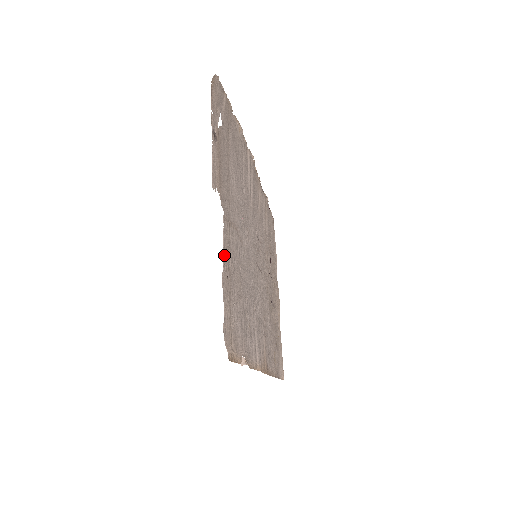
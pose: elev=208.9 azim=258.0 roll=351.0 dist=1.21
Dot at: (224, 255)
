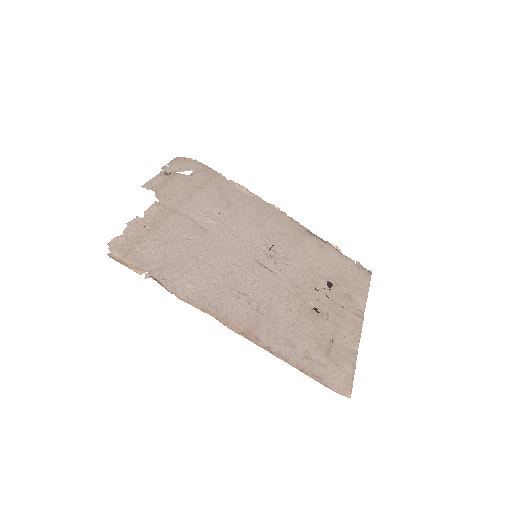
Dot at: (145, 216)
